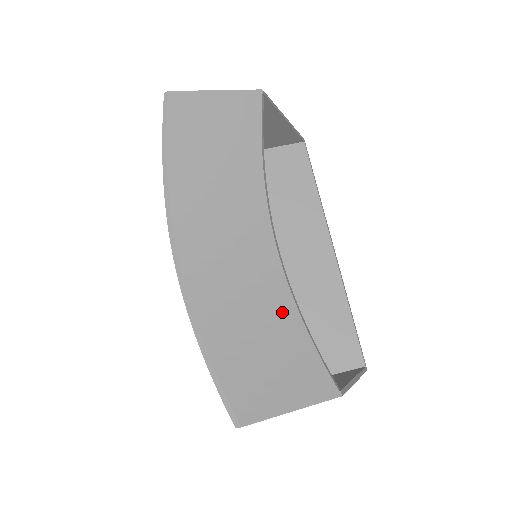
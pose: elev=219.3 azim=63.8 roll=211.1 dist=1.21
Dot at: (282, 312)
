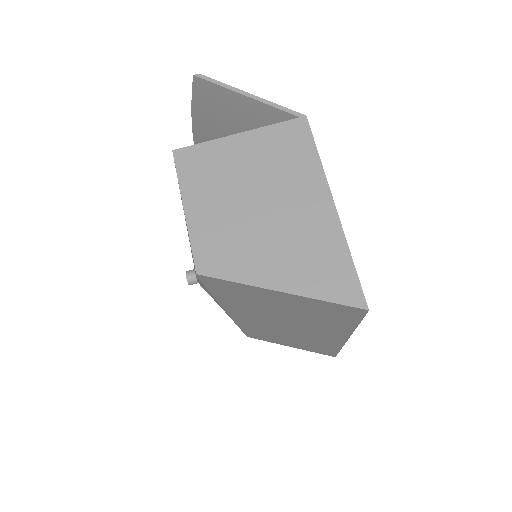
Dot at: occluded
